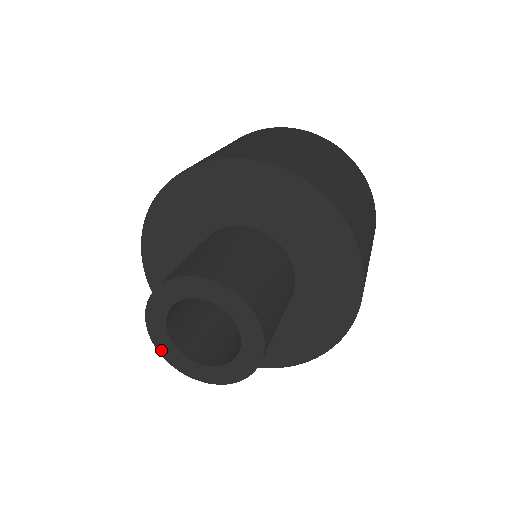
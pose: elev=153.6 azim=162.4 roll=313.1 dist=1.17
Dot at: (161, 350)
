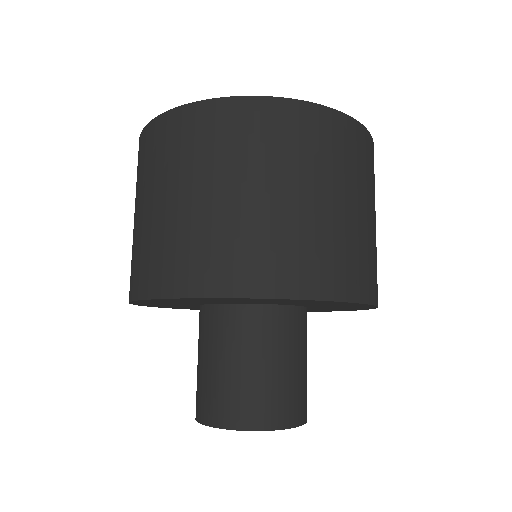
Dot at: occluded
